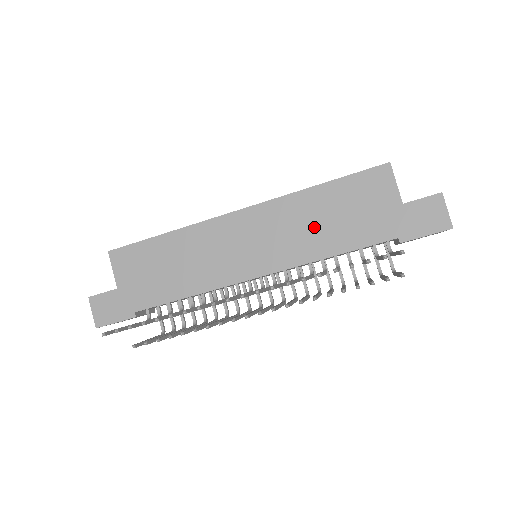
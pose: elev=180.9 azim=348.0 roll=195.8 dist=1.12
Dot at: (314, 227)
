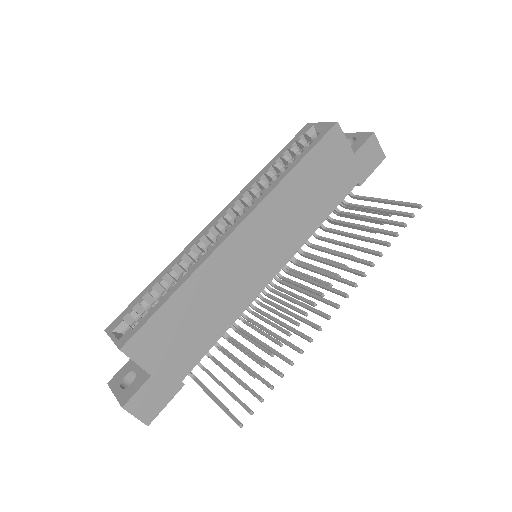
Dot at: (303, 206)
